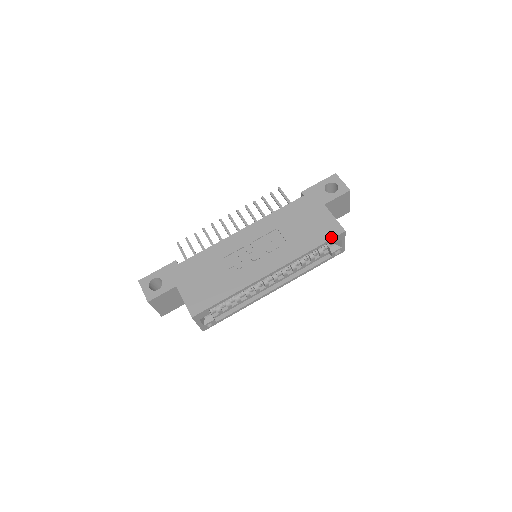
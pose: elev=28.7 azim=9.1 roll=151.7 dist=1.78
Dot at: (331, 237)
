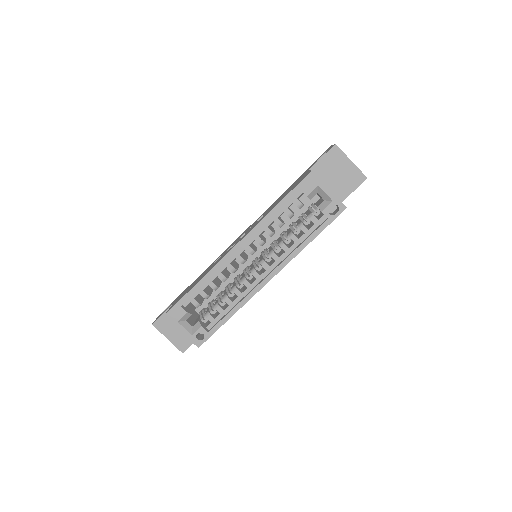
Dot at: (297, 184)
